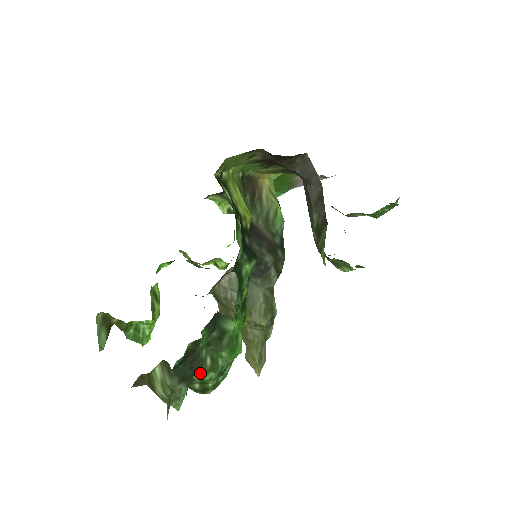
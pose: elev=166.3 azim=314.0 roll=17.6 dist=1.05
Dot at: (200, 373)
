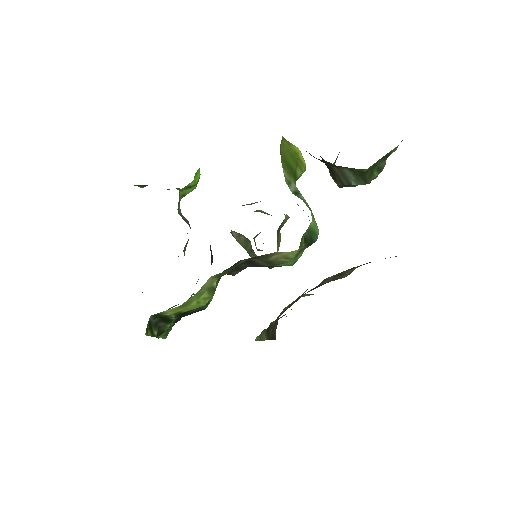
Dot at: occluded
